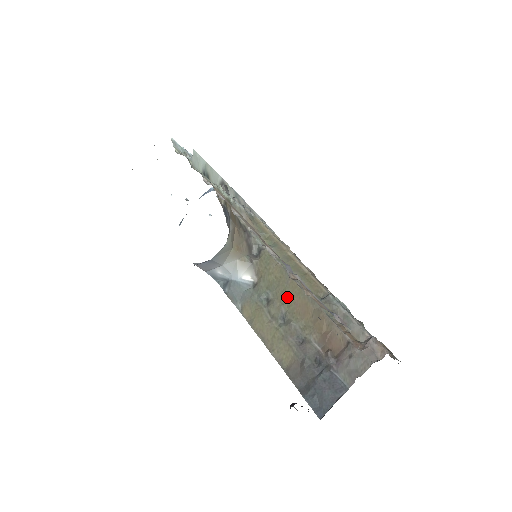
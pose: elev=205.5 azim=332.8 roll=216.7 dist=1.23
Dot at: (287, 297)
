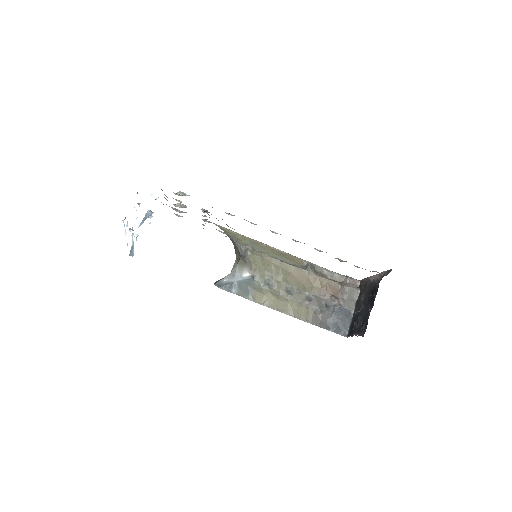
Dot at: (285, 275)
